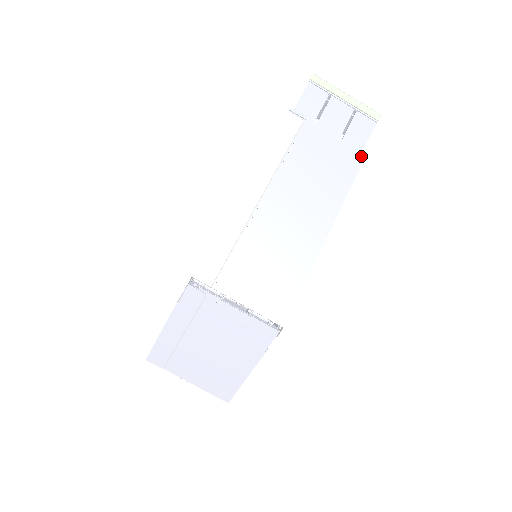
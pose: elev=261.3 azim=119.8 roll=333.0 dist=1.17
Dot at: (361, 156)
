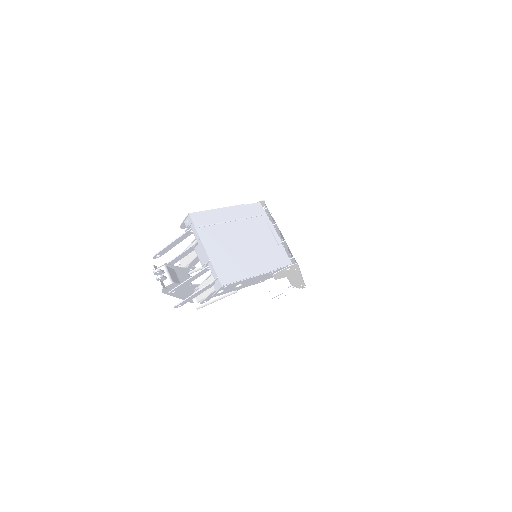
Dot at: occluded
